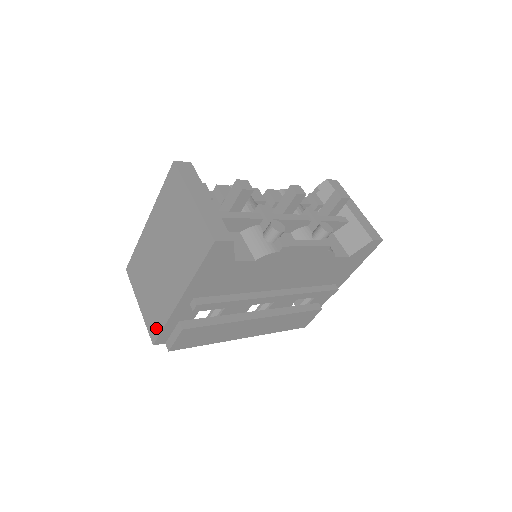
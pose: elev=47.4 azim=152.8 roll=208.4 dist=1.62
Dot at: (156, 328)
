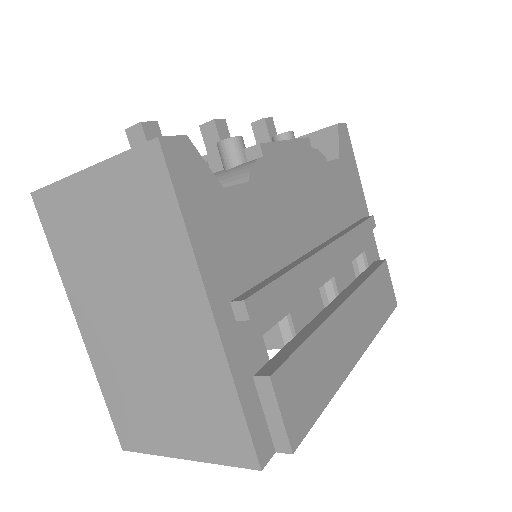
Dot at: (235, 434)
